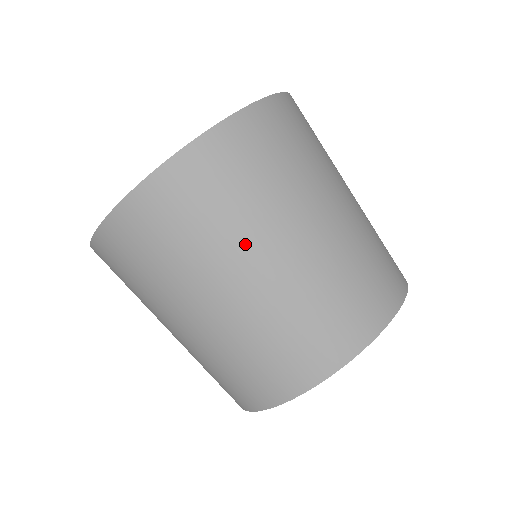
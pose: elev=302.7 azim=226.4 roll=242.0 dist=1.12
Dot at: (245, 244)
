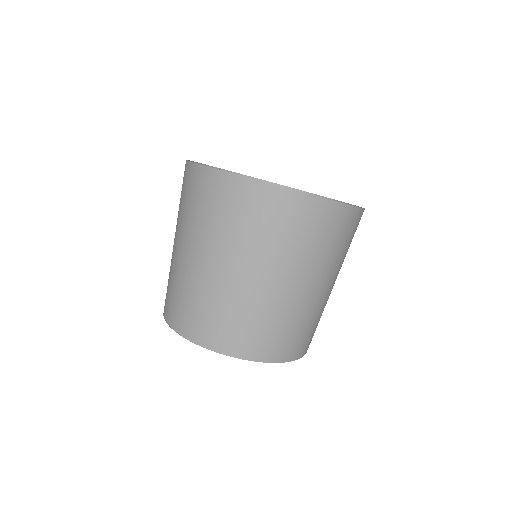
Dot at: (217, 246)
